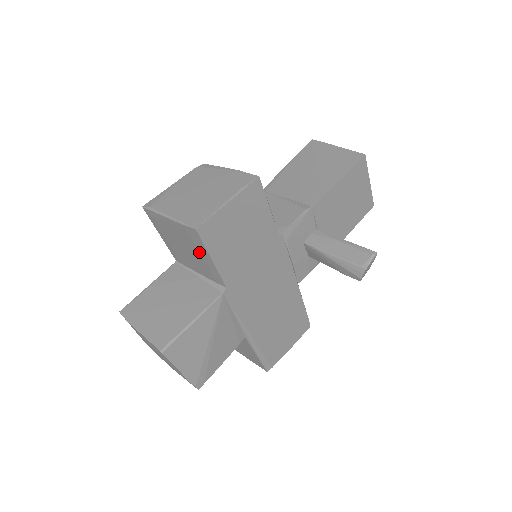
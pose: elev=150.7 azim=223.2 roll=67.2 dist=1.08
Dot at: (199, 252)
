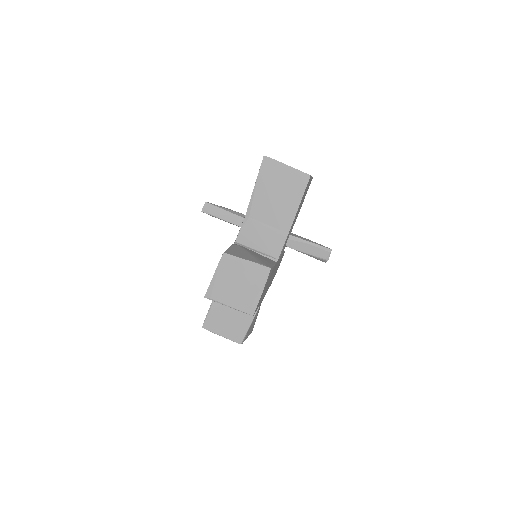
Dot at: occluded
